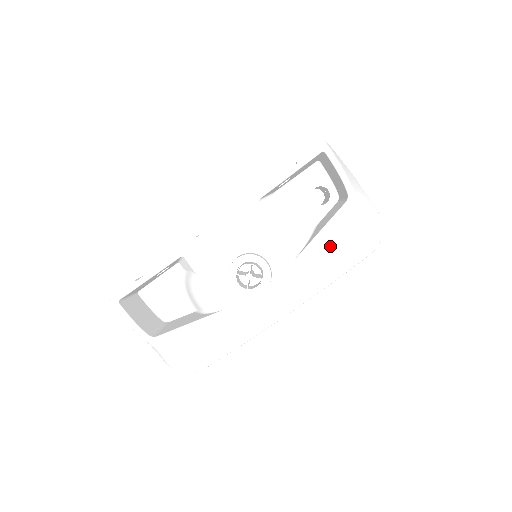
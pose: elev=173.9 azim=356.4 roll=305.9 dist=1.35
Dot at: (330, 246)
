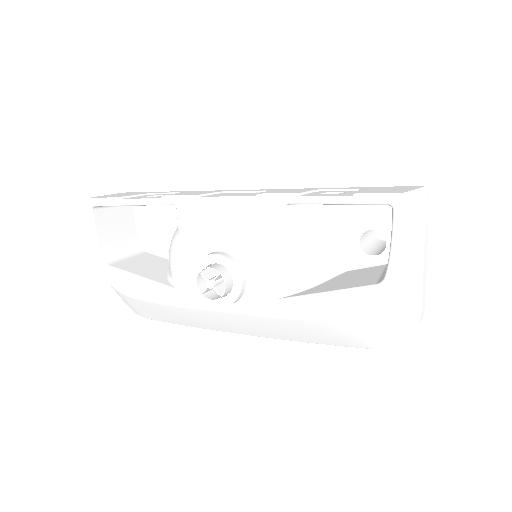
Dot at: (323, 316)
